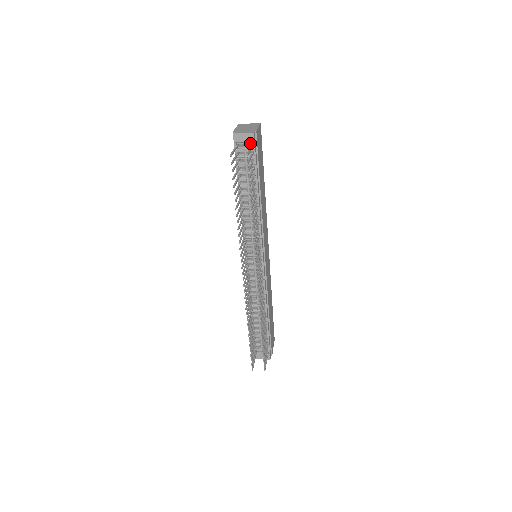
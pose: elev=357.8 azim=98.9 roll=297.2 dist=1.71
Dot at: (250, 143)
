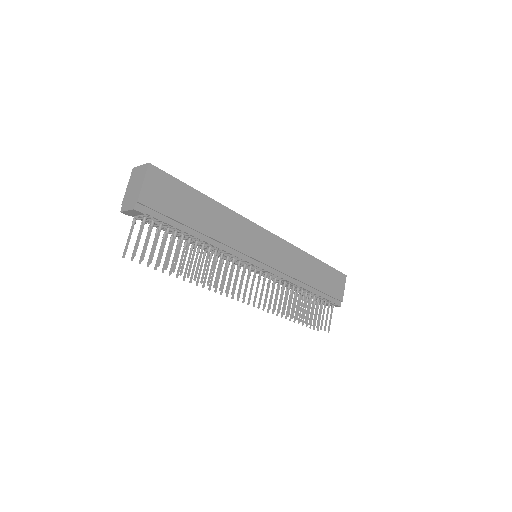
Dot at: (142, 214)
